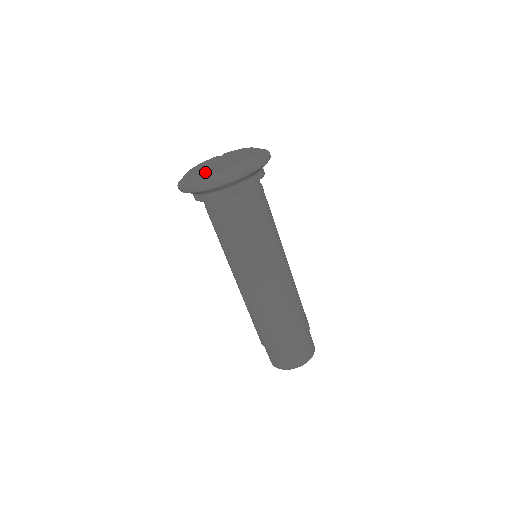
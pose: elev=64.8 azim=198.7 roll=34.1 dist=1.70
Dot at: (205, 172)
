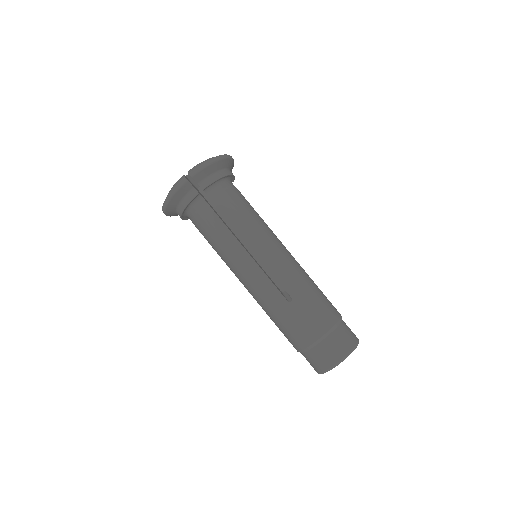
Dot at: occluded
